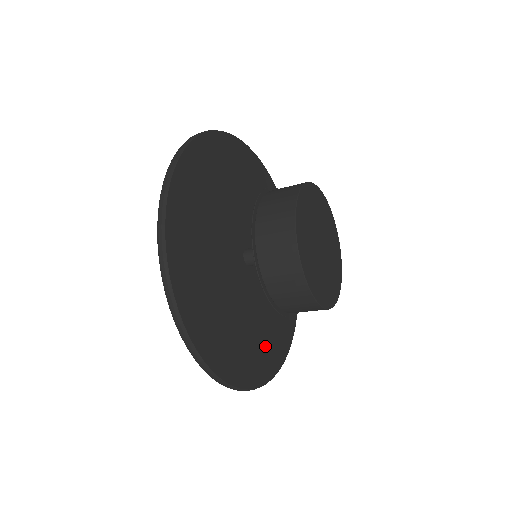
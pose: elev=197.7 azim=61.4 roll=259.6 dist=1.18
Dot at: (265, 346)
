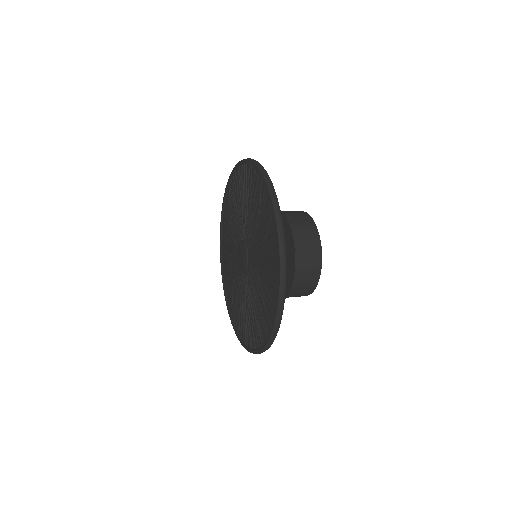
Dot at: occluded
